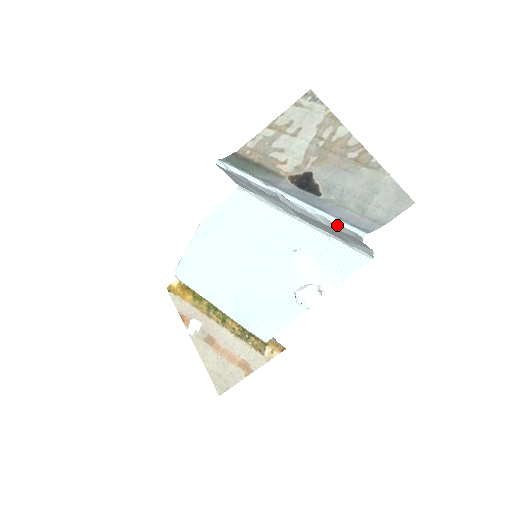
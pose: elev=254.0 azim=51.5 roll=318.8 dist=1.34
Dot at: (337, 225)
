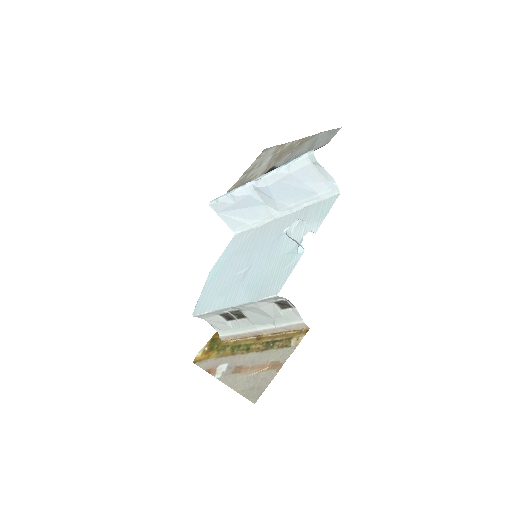
Dot at: (295, 163)
